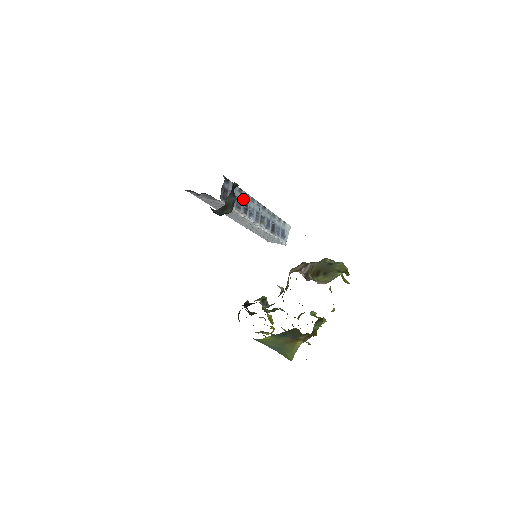
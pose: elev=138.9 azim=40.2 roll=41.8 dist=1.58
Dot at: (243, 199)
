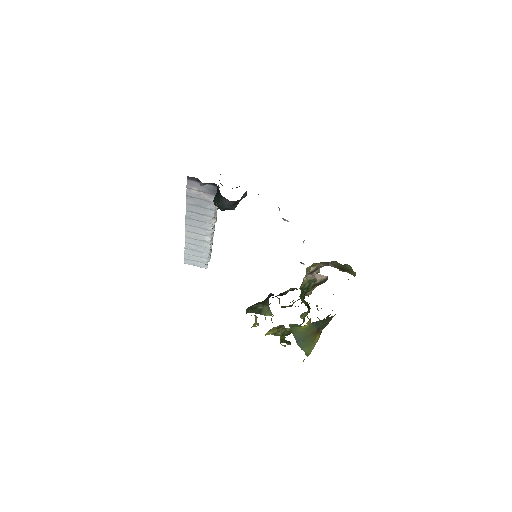
Dot at: occluded
